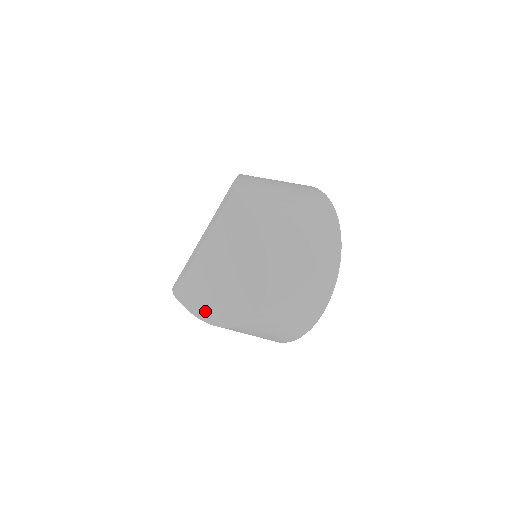
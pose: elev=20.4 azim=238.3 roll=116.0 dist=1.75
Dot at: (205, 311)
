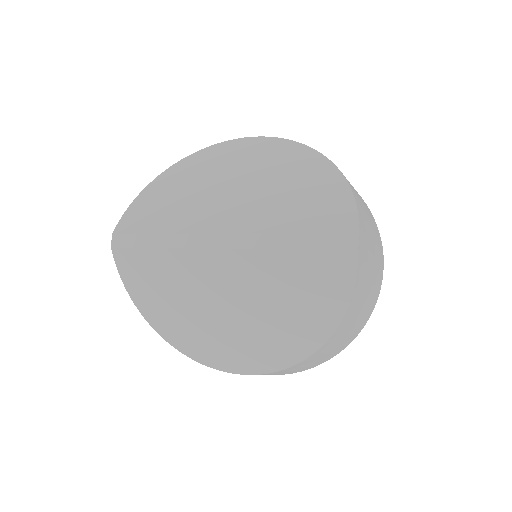
Dot at: (158, 311)
